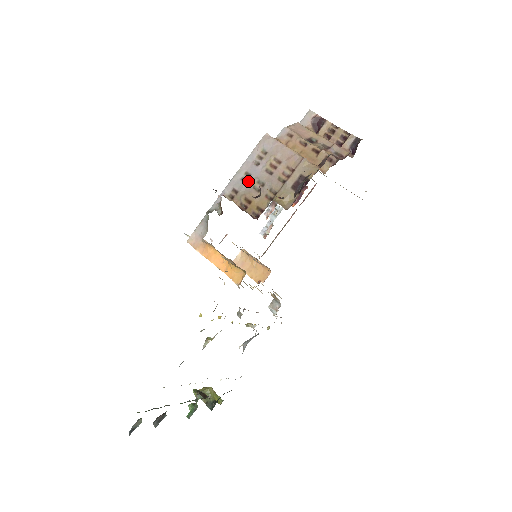
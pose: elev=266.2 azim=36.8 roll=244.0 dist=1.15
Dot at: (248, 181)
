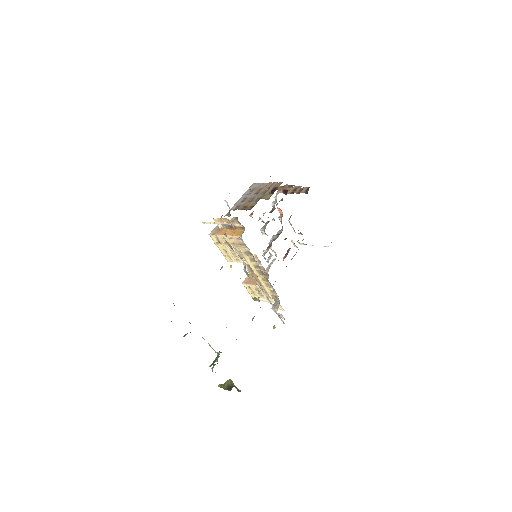
Dot at: (245, 201)
